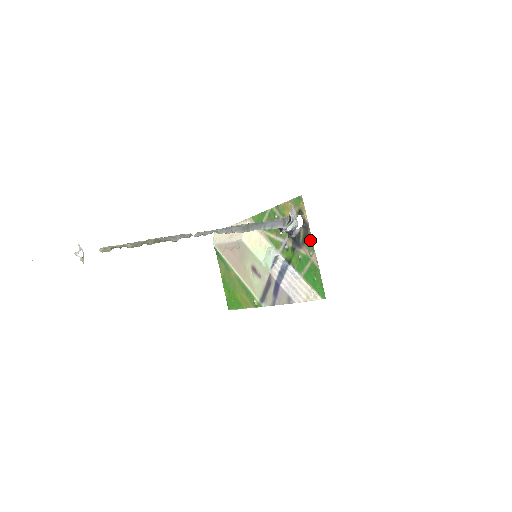
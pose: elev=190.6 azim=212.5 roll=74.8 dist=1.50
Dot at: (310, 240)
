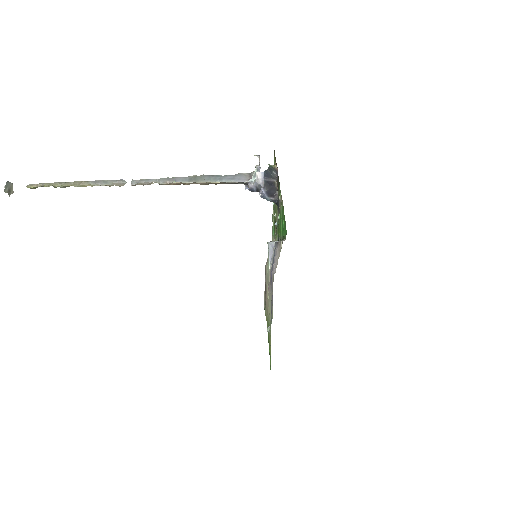
Dot at: (279, 184)
